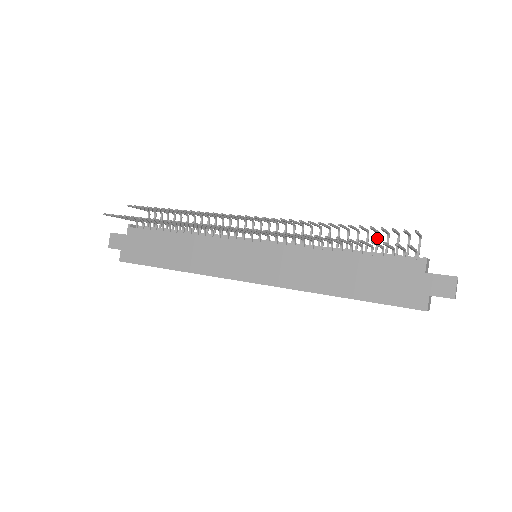
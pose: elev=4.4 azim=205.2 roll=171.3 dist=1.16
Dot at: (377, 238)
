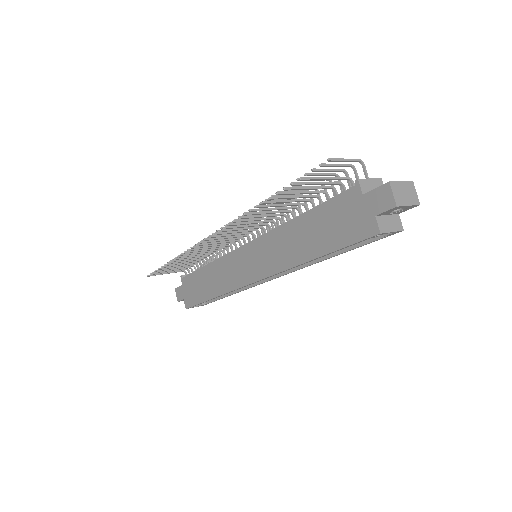
Dot at: (331, 185)
